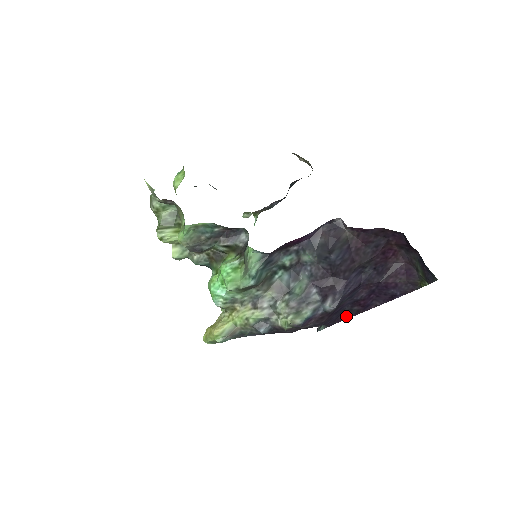
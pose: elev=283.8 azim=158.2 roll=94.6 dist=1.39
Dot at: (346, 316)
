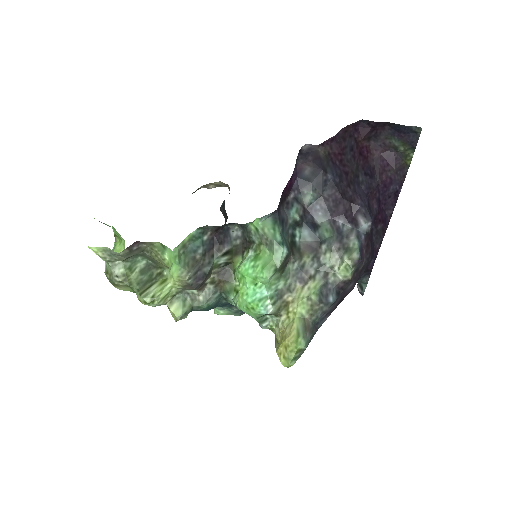
Dot at: (378, 242)
